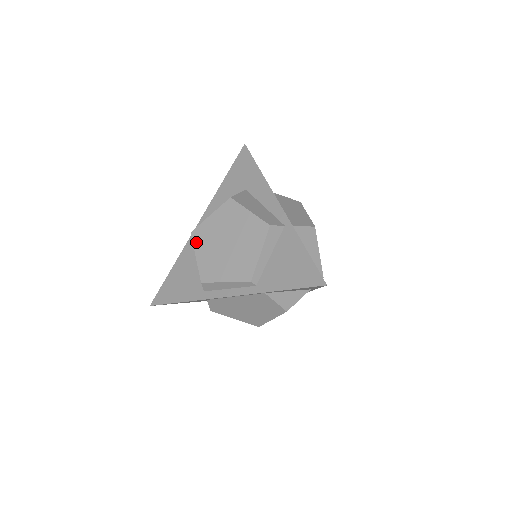
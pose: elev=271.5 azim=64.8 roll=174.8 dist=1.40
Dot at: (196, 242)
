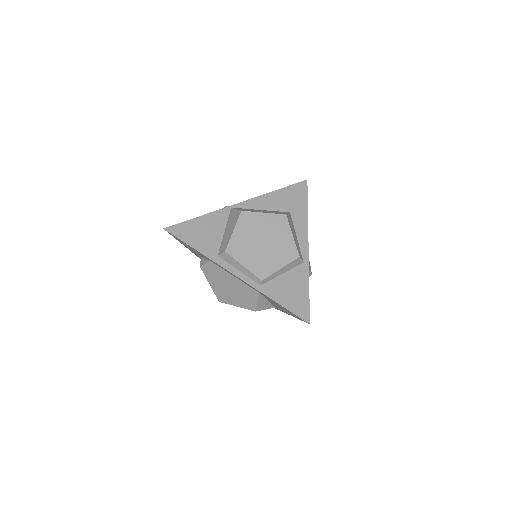
Dot at: (241, 221)
